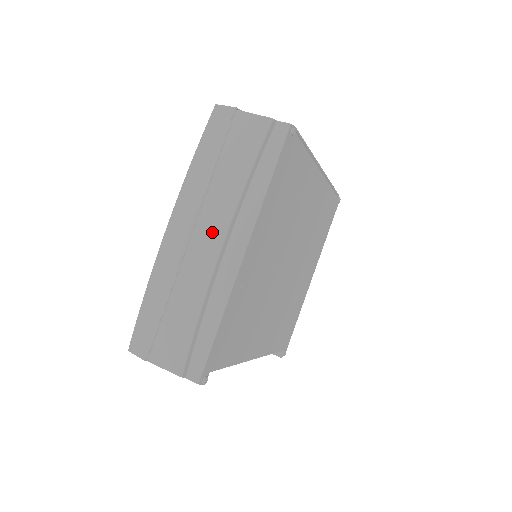
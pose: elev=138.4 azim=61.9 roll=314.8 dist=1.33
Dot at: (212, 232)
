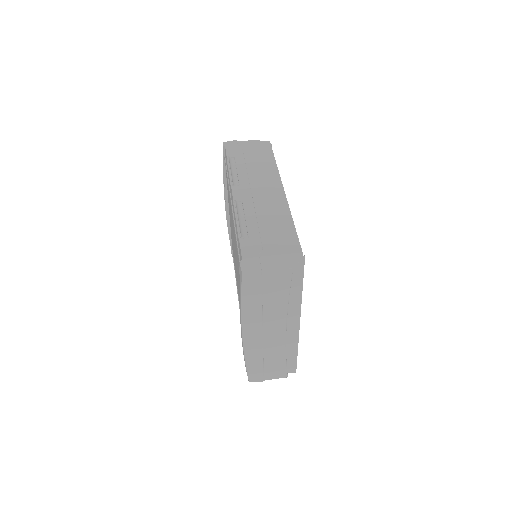
Dot at: (276, 328)
